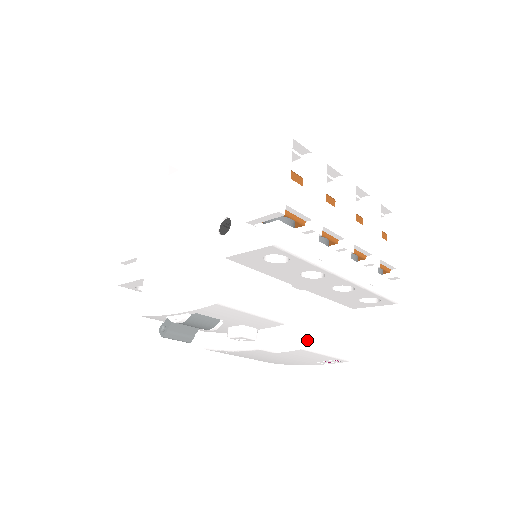
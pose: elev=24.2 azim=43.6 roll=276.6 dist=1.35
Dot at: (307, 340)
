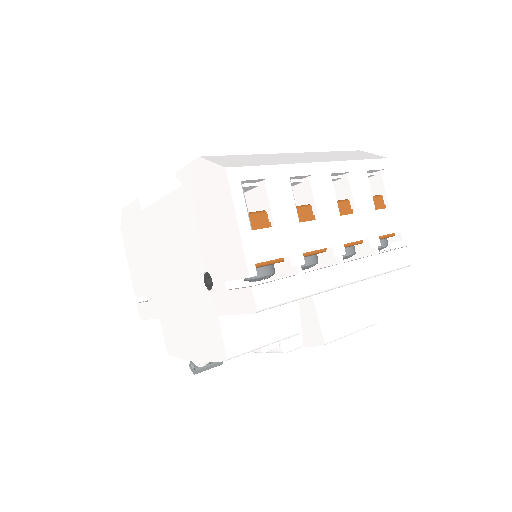
Dot at: (327, 335)
